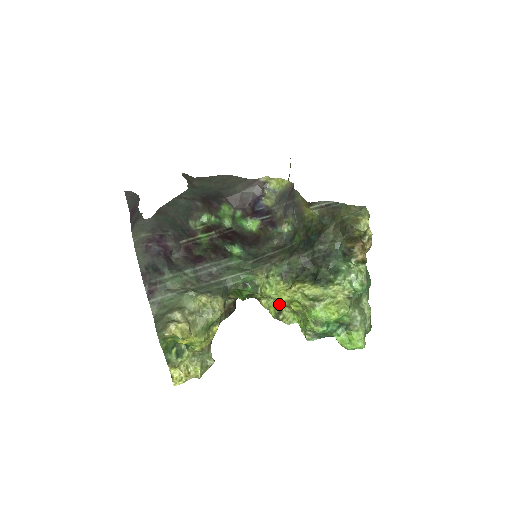
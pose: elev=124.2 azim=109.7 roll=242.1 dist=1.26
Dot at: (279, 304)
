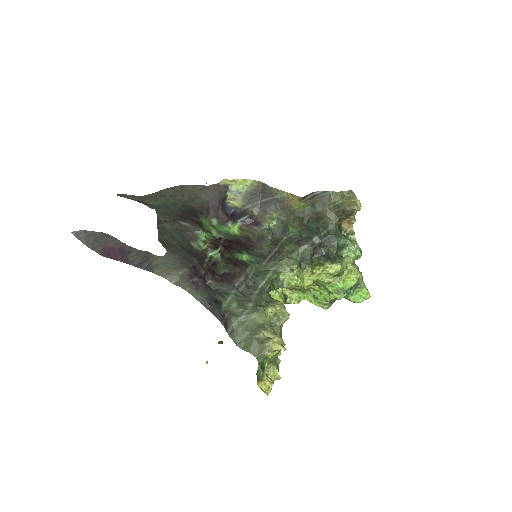
Dot at: (279, 290)
